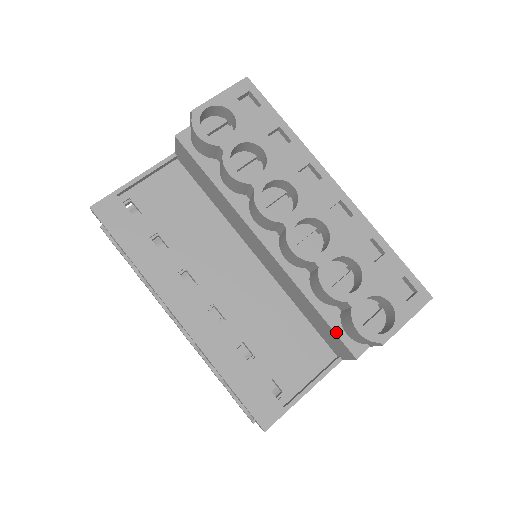
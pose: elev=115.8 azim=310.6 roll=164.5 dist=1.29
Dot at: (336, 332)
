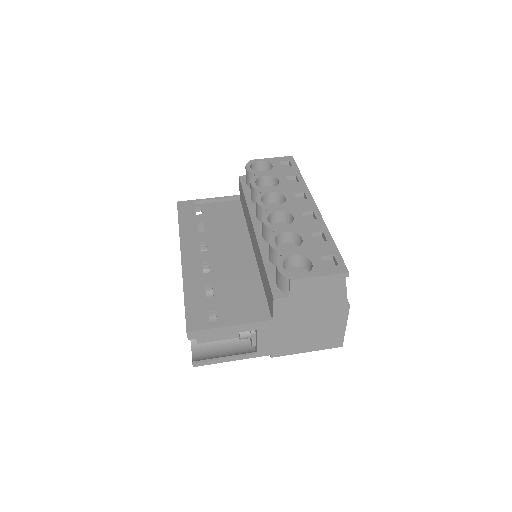
Dot at: (269, 280)
